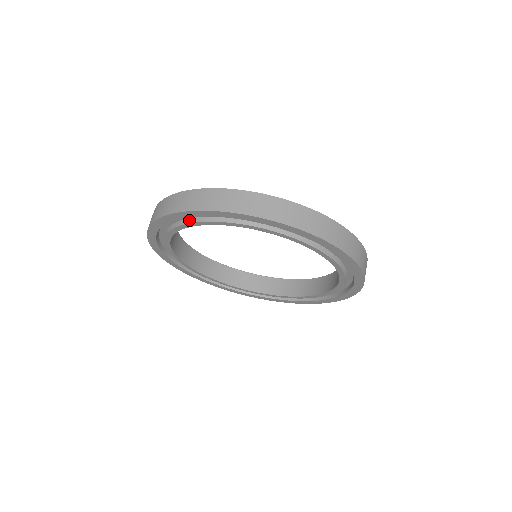
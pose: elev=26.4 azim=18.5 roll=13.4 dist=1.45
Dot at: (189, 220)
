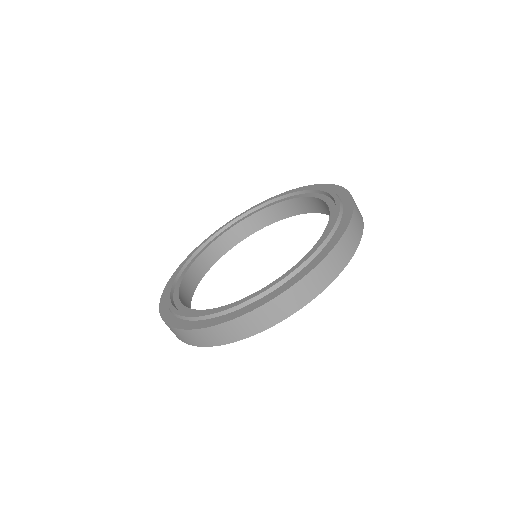
Dot at: occluded
